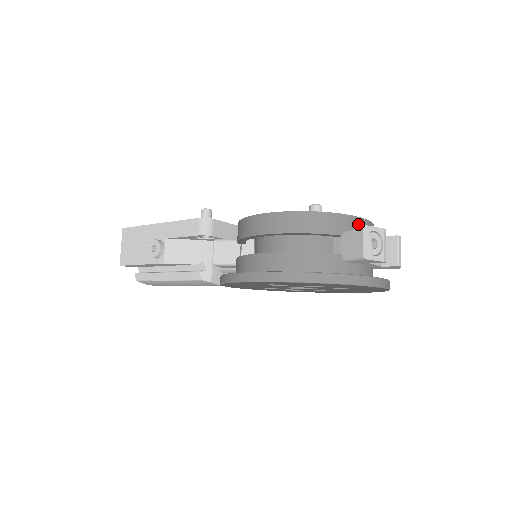
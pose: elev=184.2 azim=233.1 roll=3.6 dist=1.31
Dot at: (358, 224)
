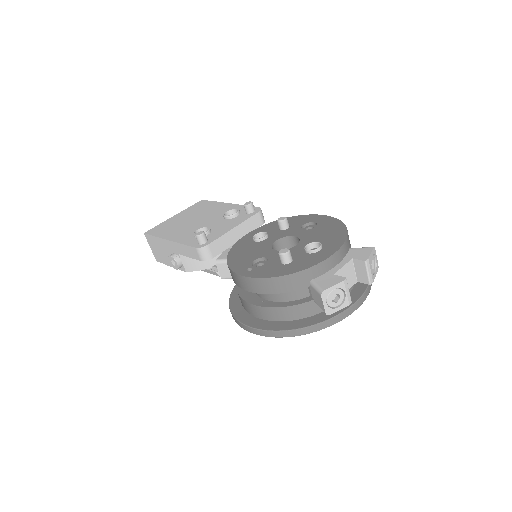
Dot at: (323, 267)
